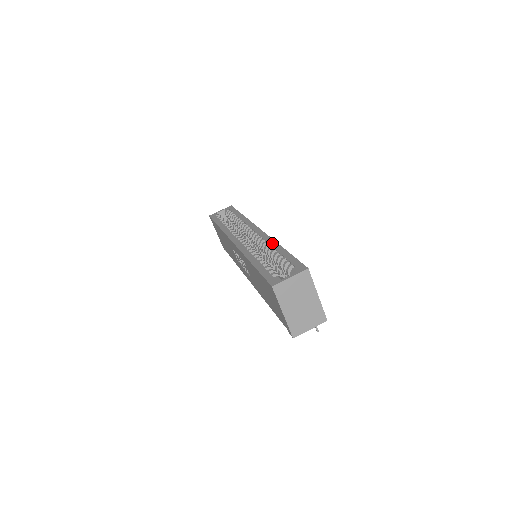
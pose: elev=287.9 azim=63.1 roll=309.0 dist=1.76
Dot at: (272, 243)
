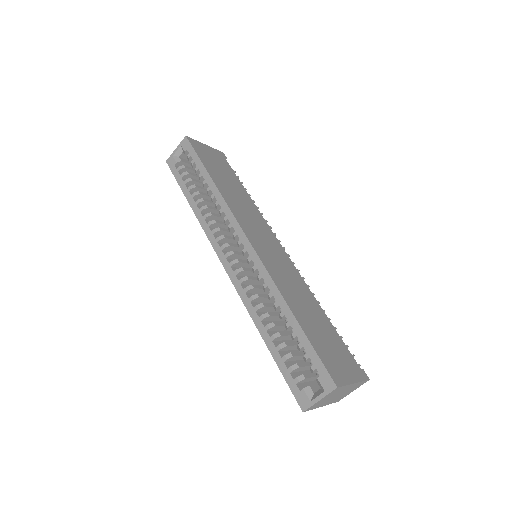
Dot at: (275, 295)
